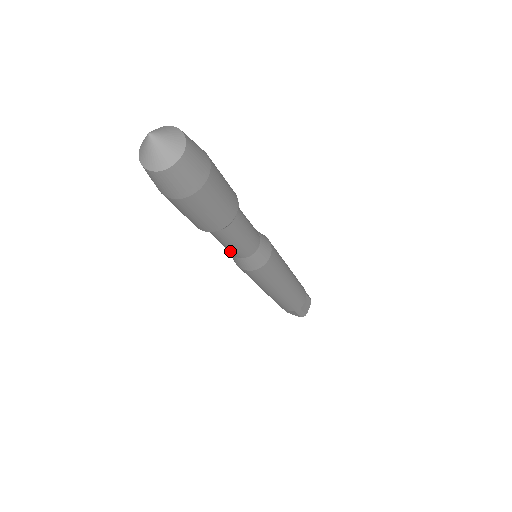
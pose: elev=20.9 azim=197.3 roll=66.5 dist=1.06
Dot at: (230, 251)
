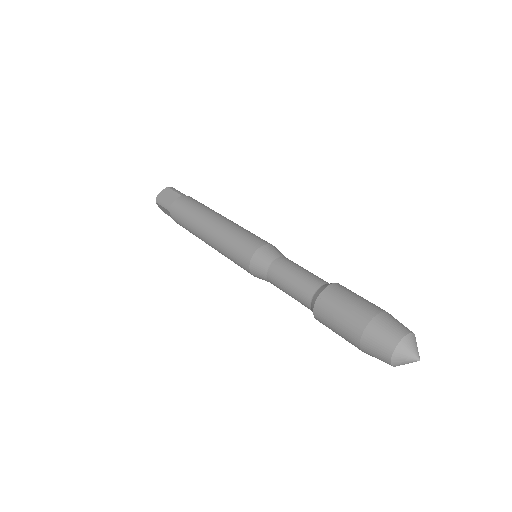
Dot at: occluded
